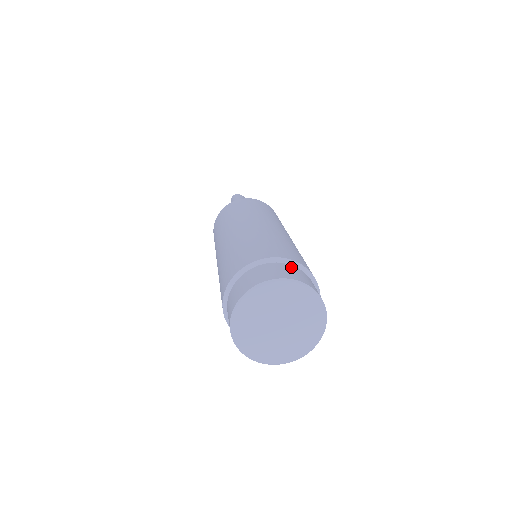
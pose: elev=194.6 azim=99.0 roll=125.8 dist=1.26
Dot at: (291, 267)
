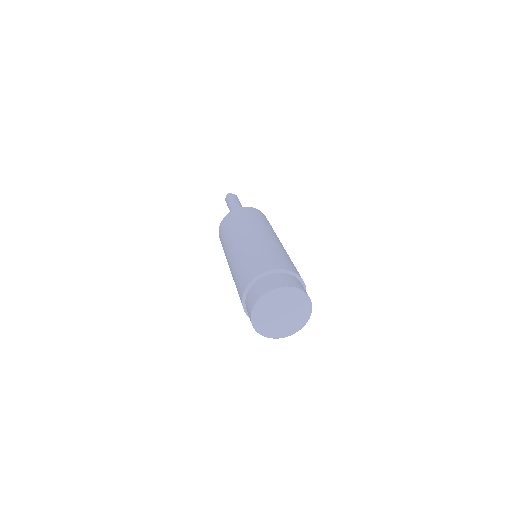
Dot at: (288, 276)
